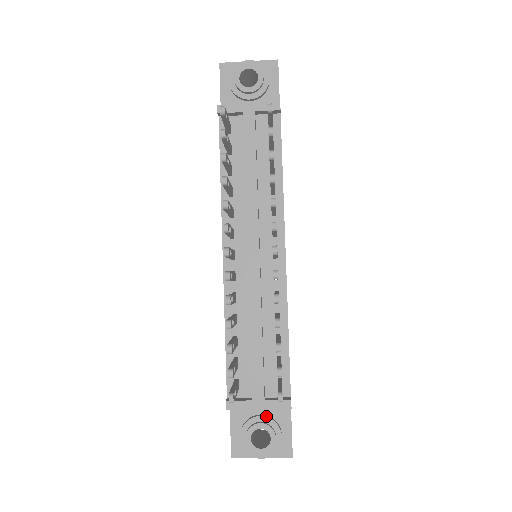
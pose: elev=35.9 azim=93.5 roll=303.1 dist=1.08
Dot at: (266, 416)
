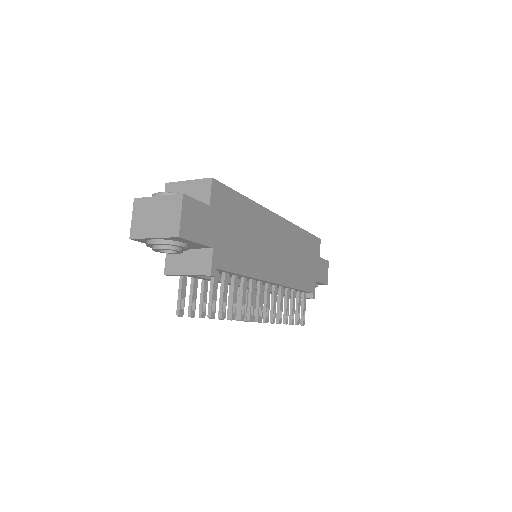
Dot at: occluded
